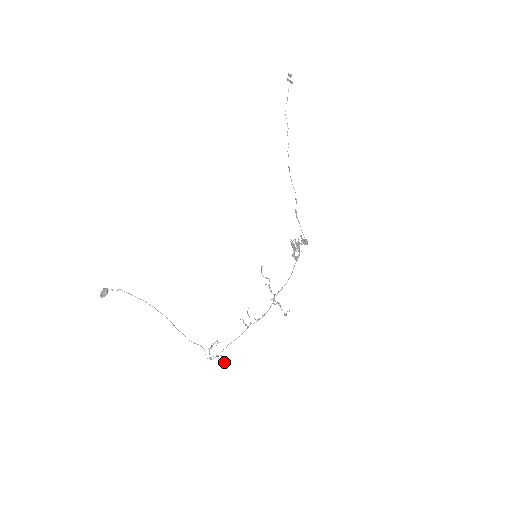
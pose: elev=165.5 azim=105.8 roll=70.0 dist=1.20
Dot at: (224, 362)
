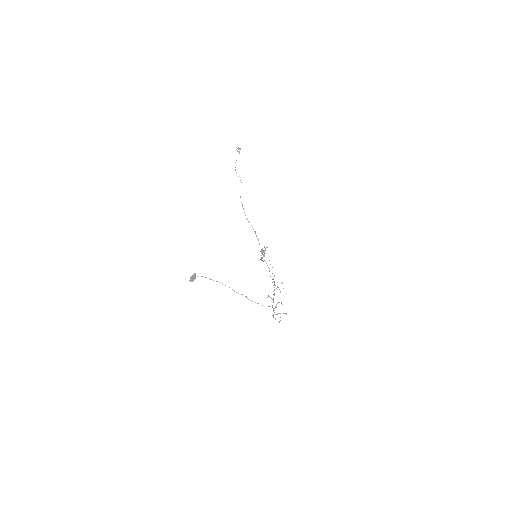
Dot at: occluded
